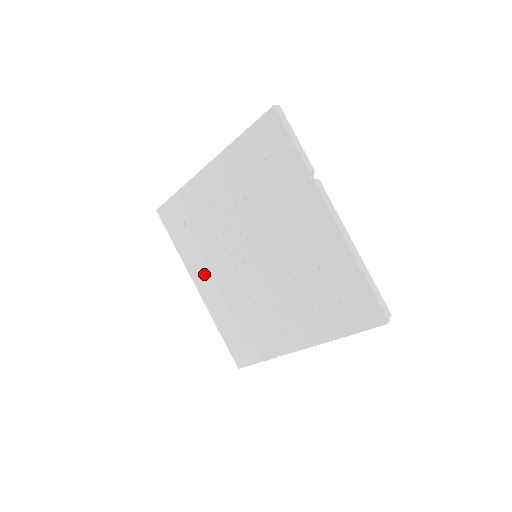
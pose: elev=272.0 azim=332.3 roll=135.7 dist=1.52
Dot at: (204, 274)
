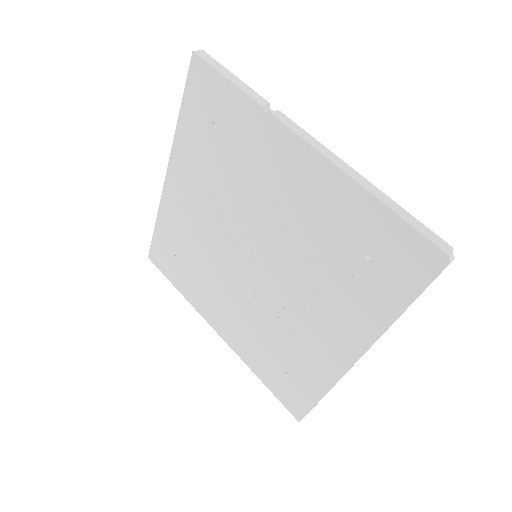
Dot at: (216, 310)
